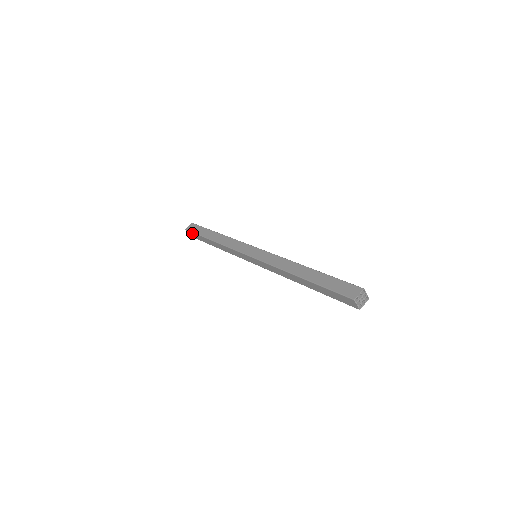
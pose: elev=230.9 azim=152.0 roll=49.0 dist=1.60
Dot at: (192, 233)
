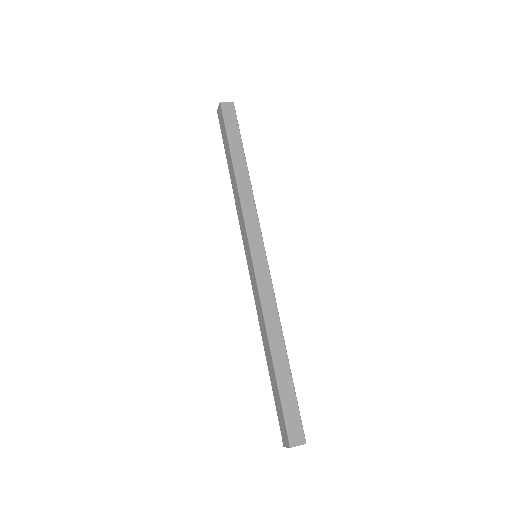
Dot at: (223, 118)
